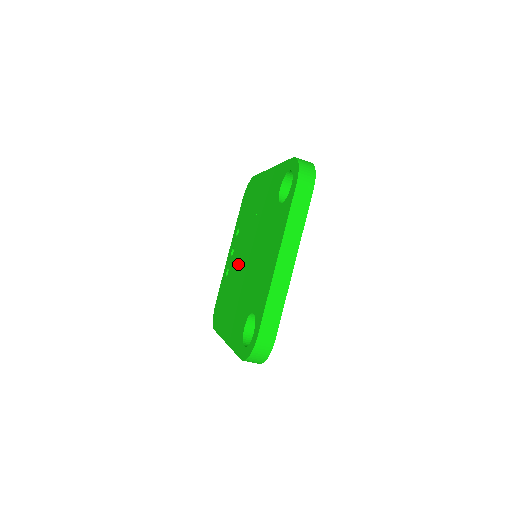
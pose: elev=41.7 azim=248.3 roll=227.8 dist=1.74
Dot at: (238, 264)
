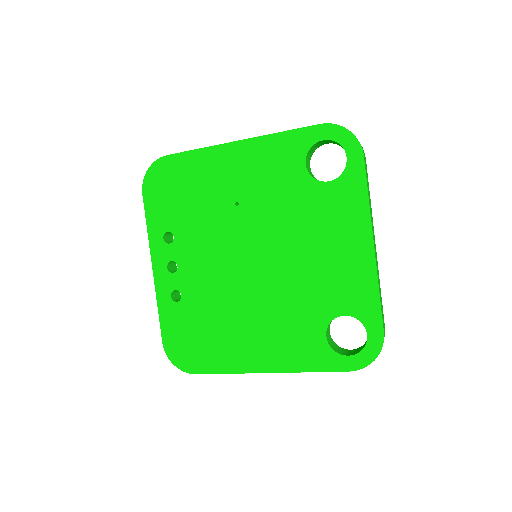
Dot at: (220, 276)
